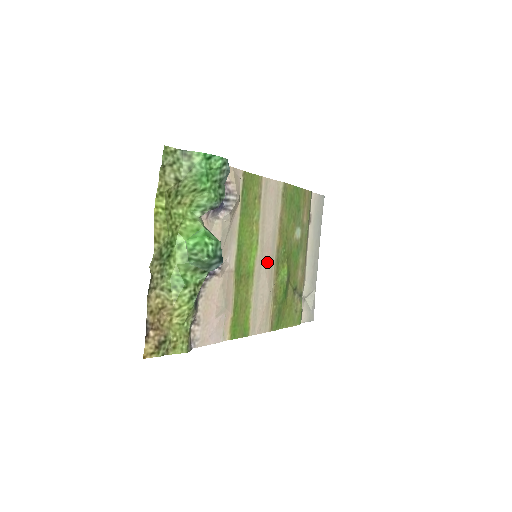
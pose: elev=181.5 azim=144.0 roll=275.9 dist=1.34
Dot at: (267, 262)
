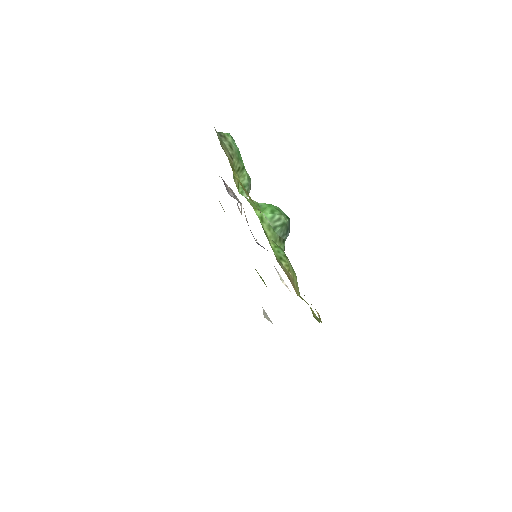
Dot at: occluded
